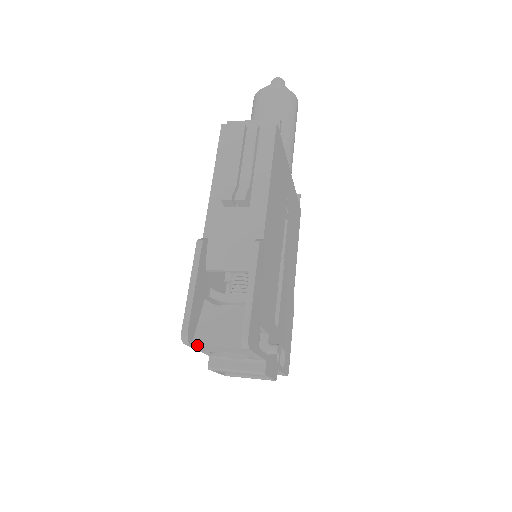
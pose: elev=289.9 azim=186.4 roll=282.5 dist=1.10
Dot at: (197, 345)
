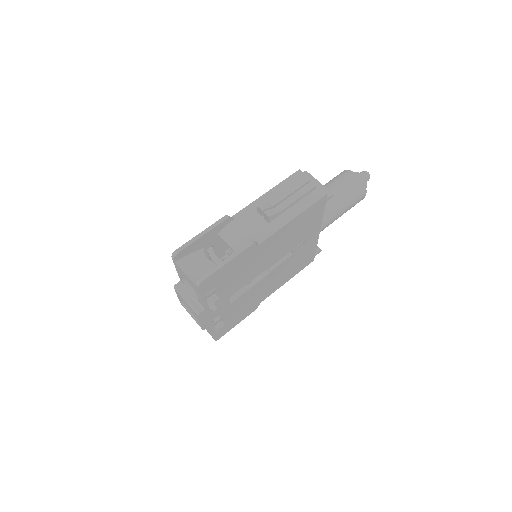
Dot at: (177, 264)
